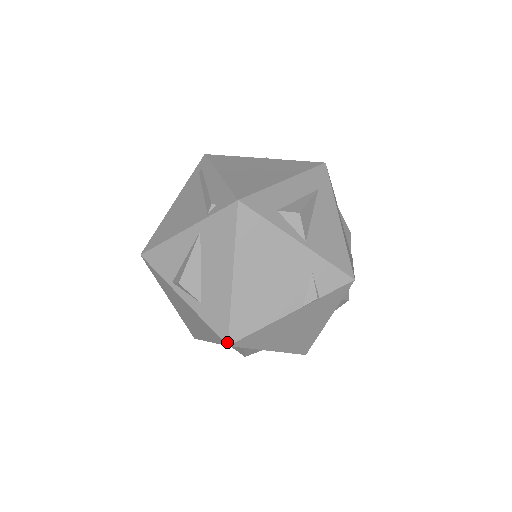
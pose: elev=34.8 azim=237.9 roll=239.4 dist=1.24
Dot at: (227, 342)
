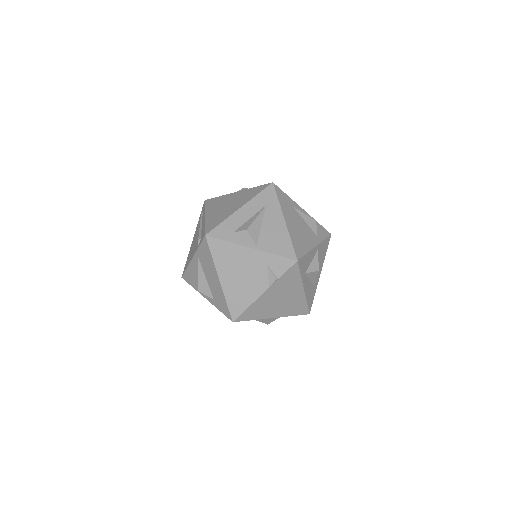
Dot at: (231, 320)
